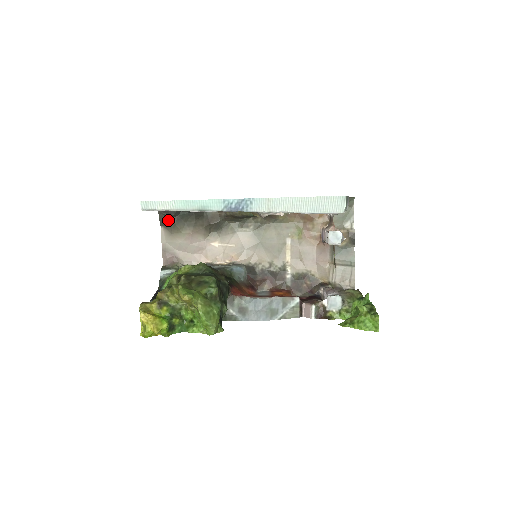
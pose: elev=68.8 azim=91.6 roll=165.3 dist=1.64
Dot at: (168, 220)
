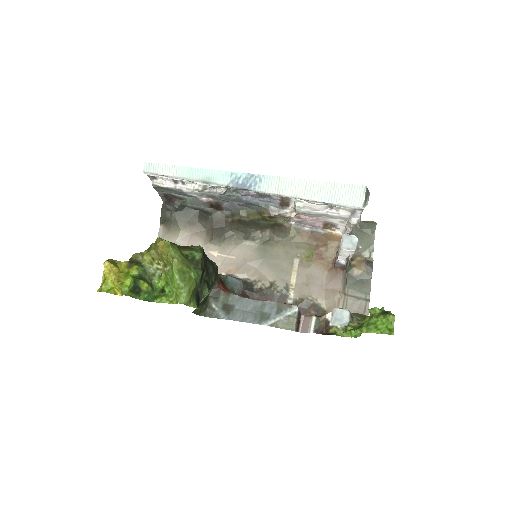
Dot at: (169, 215)
